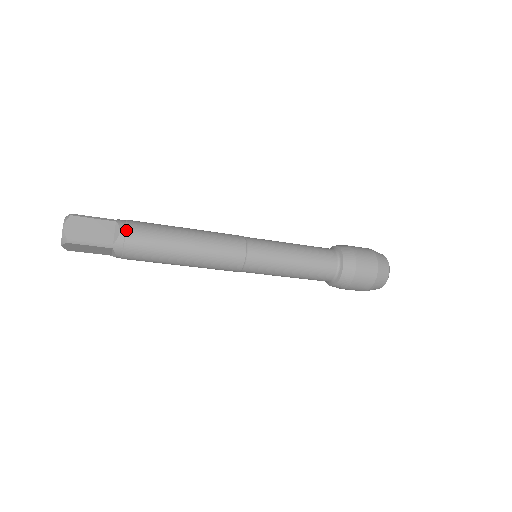
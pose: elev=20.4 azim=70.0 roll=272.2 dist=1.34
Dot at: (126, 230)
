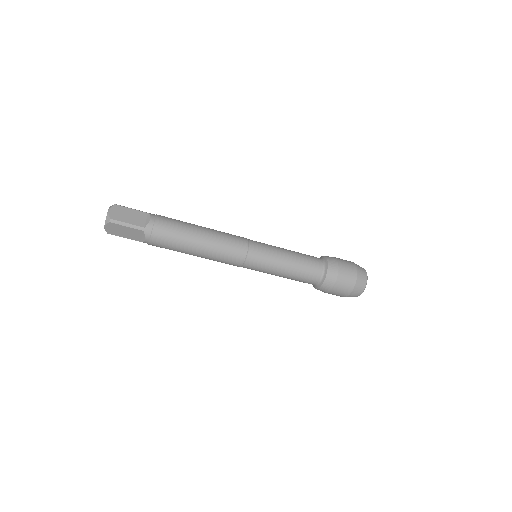
Dot at: (155, 218)
